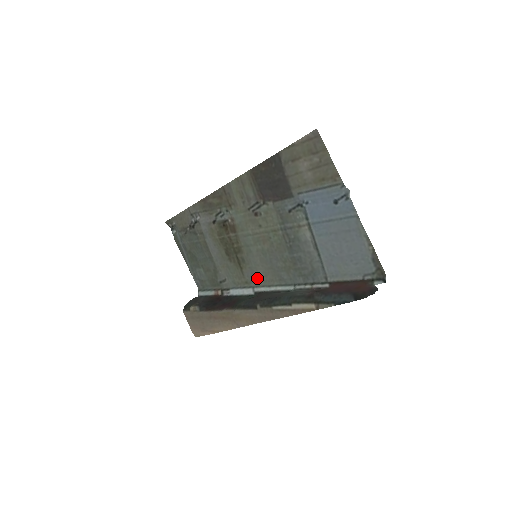
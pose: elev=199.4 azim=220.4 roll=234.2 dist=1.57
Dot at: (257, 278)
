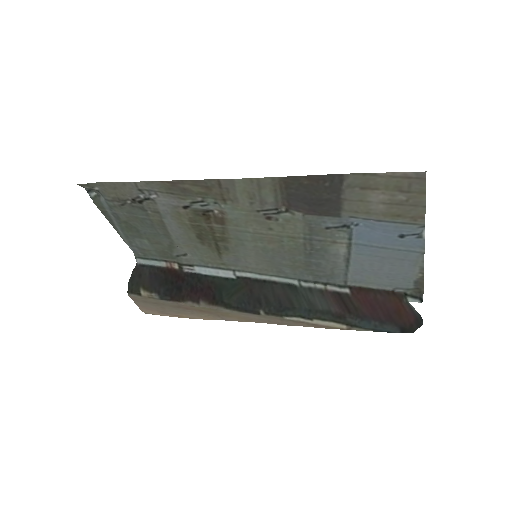
Dot at: (242, 264)
